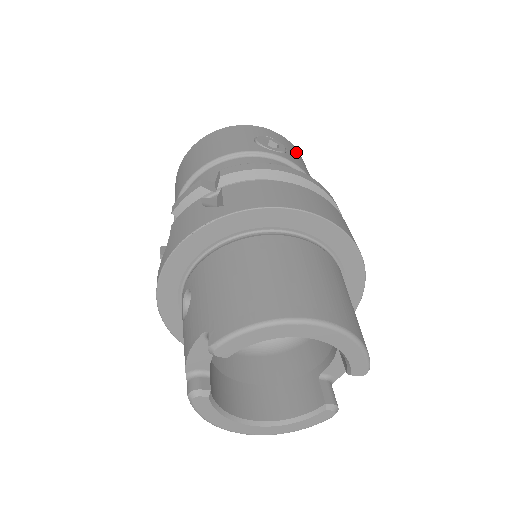
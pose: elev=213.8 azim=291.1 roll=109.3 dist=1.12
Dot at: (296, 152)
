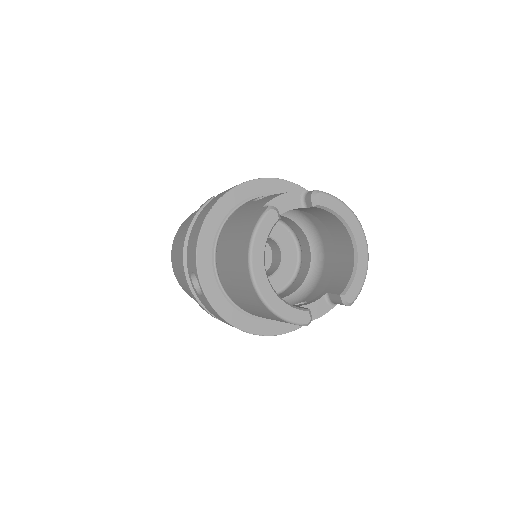
Dot at: occluded
